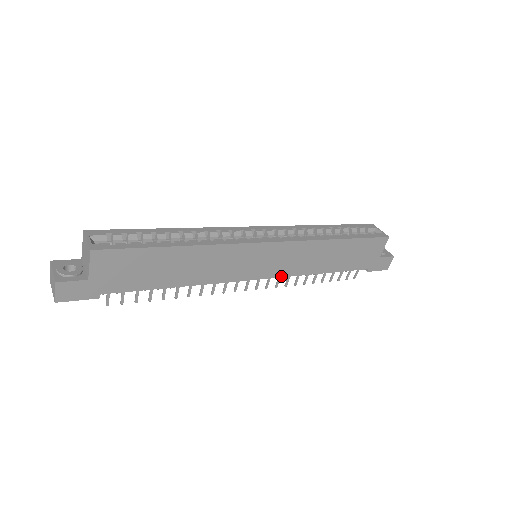
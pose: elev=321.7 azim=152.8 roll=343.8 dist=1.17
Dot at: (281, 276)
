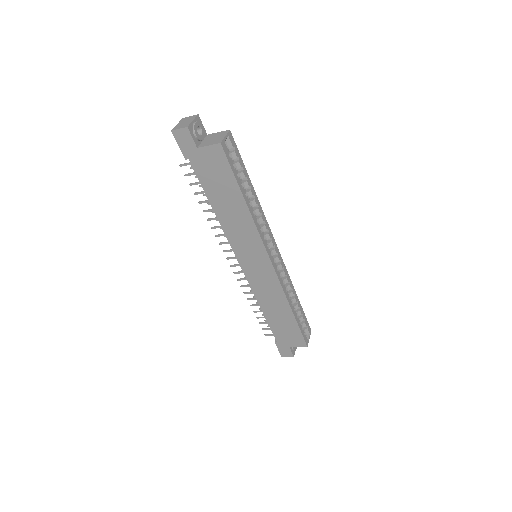
Dot at: (248, 280)
